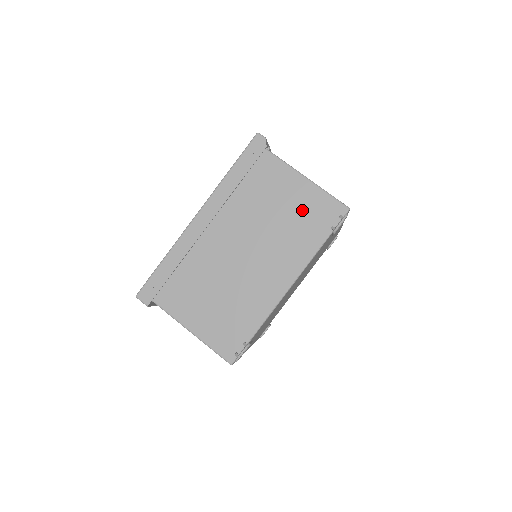
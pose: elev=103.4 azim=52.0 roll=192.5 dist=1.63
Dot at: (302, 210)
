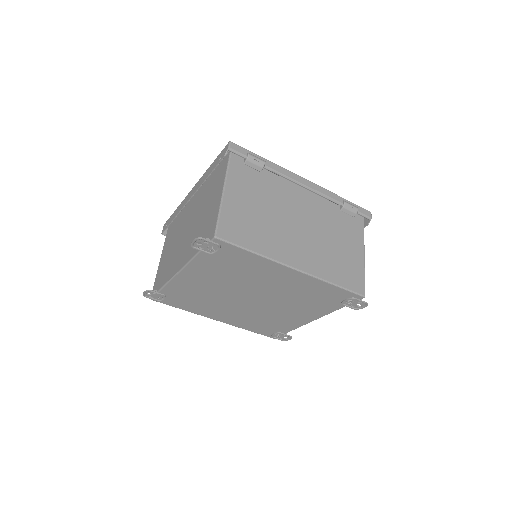
Dot at: (208, 219)
